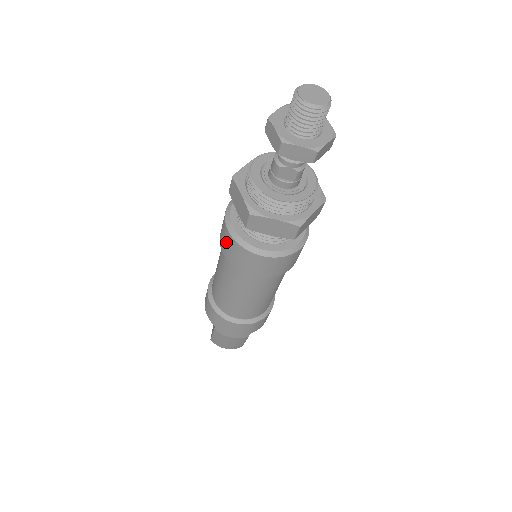
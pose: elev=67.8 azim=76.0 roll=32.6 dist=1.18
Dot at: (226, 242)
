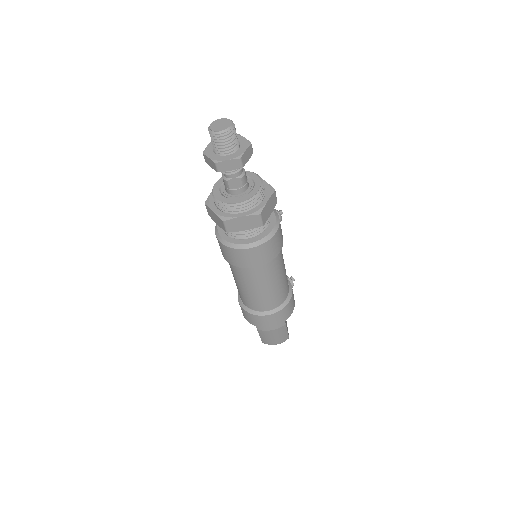
Dot at: (224, 252)
